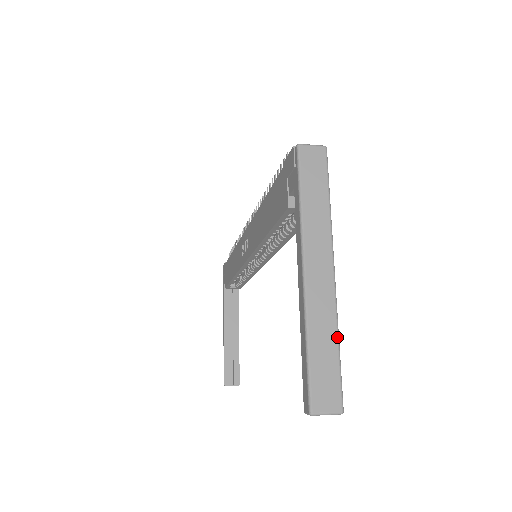
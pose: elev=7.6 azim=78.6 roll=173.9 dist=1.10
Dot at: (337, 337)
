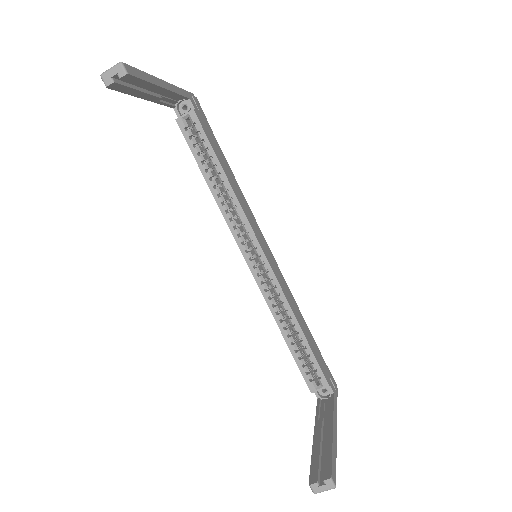
Dot at: (144, 73)
